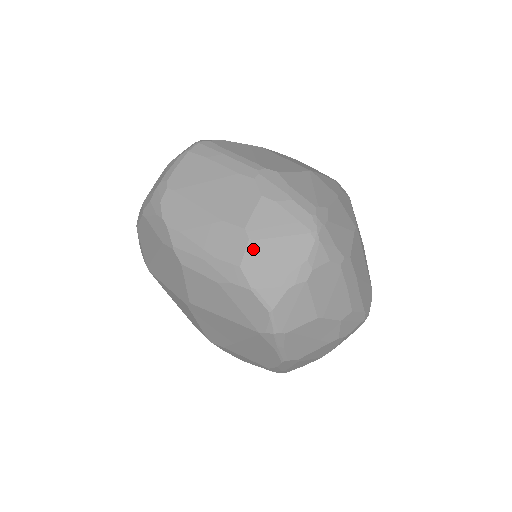
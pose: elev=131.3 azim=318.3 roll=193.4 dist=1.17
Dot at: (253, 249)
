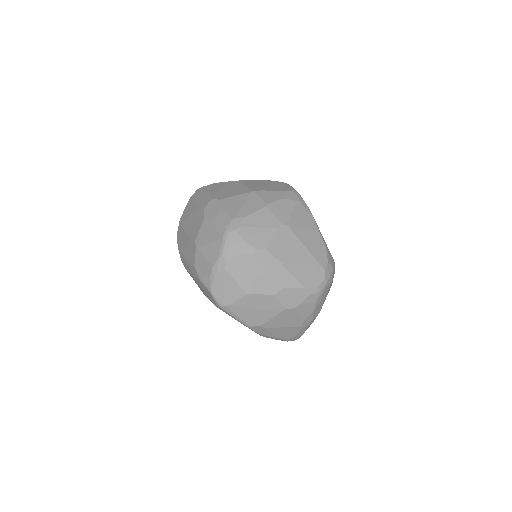
Dot at: (198, 254)
